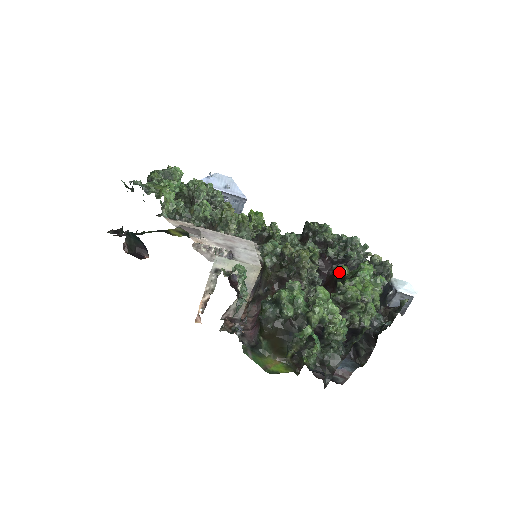
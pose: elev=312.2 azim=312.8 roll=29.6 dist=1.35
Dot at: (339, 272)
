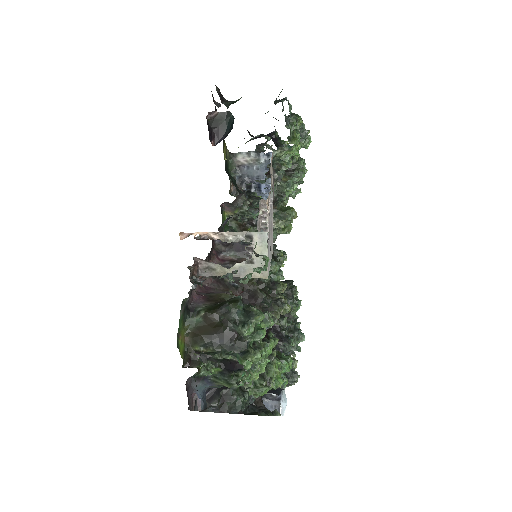
Dot at: occluded
